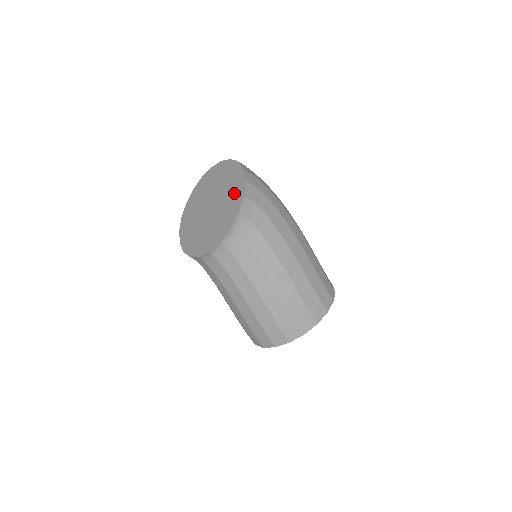
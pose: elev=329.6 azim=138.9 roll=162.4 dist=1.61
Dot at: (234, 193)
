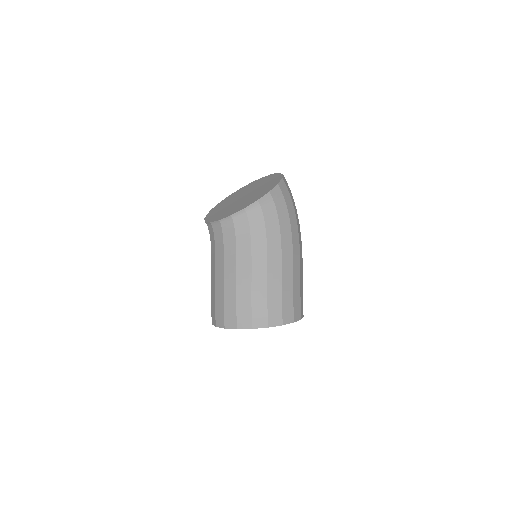
Dot at: (264, 190)
